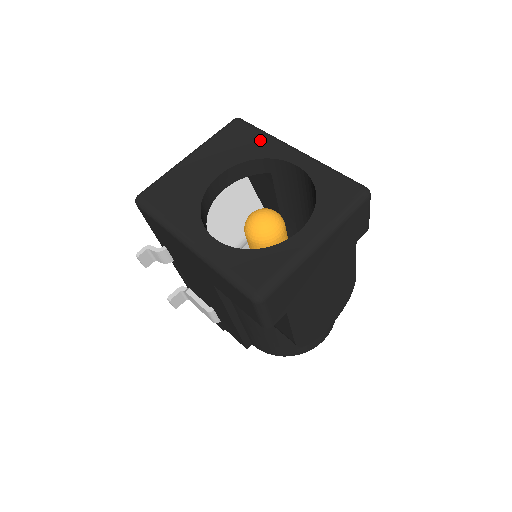
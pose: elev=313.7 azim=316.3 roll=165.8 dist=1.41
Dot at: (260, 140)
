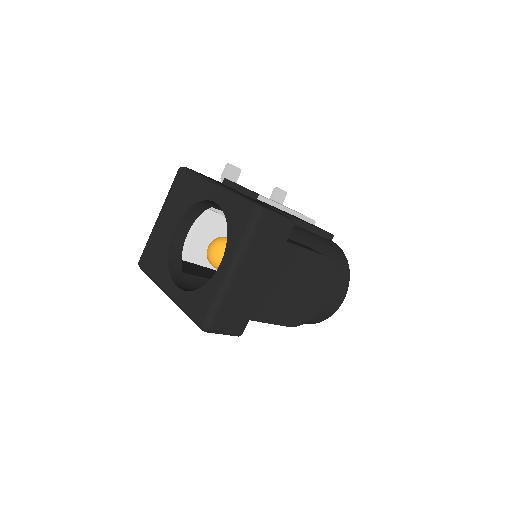
Dot at: (193, 186)
